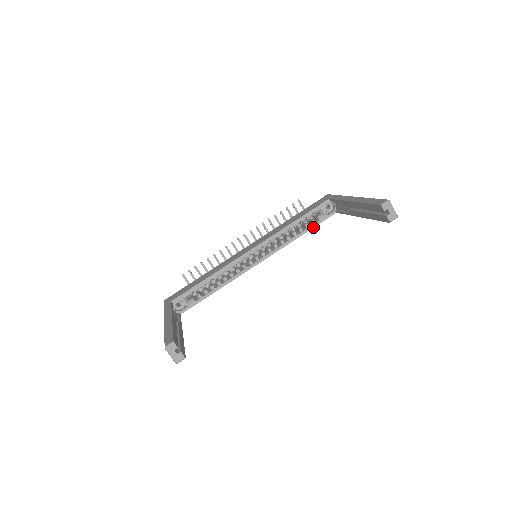
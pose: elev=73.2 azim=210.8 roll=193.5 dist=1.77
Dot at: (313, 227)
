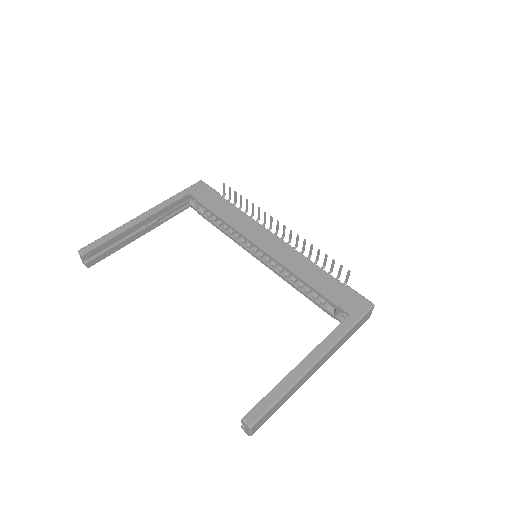
Dot at: (317, 304)
